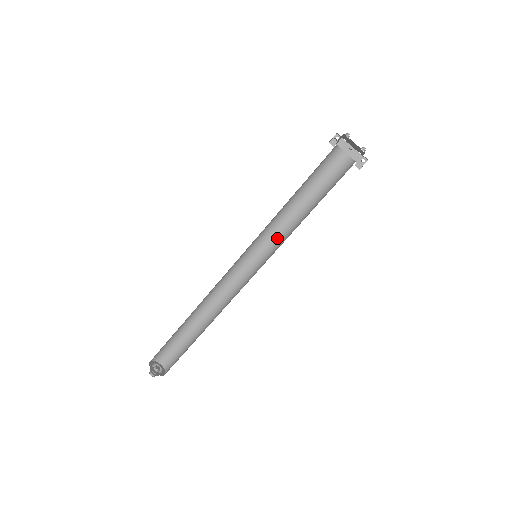
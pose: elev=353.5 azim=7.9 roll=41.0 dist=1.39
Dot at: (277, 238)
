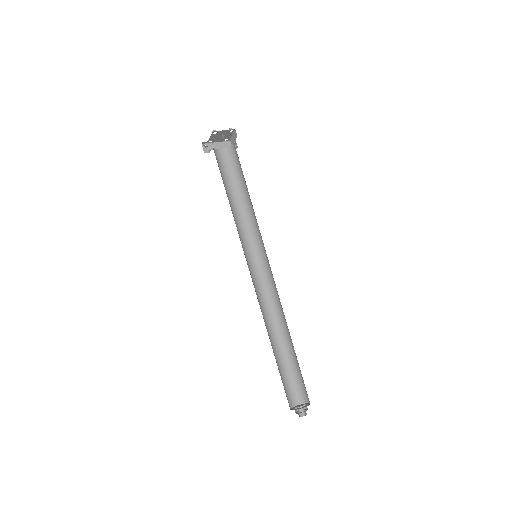
Dot at: (249, 235)
